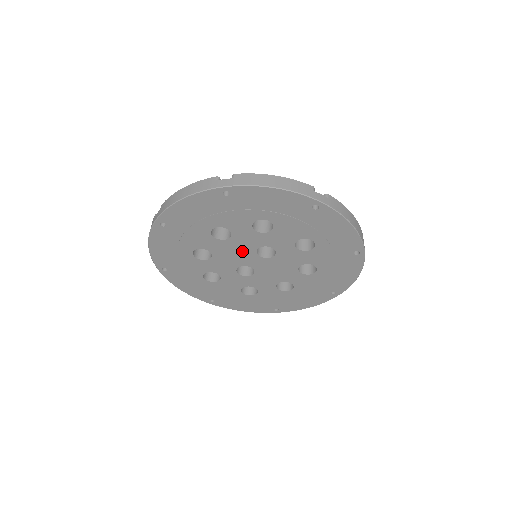
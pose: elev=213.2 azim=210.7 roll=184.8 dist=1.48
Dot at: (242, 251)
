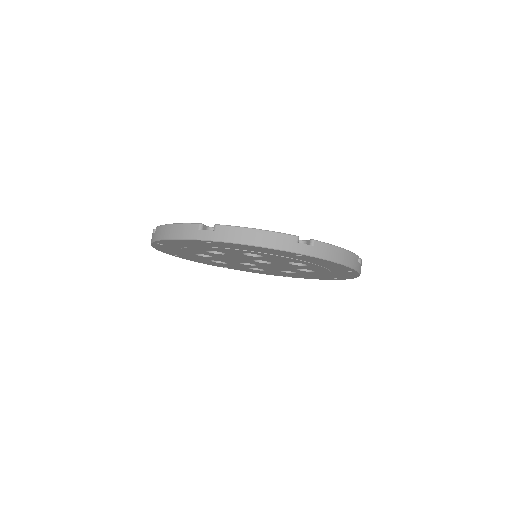
Dot at: (240, 259)
